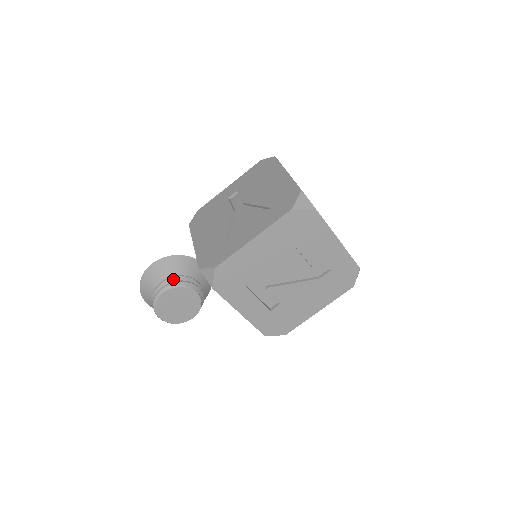
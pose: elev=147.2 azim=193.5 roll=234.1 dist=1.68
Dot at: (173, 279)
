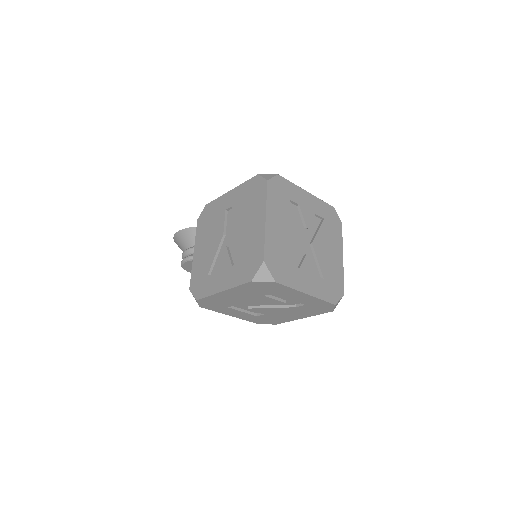
Dot at: occluded
